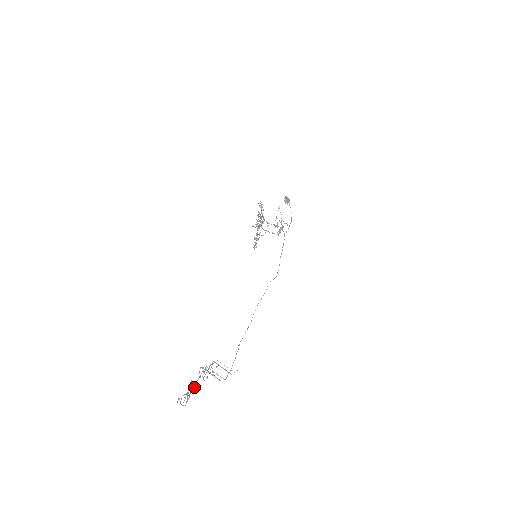
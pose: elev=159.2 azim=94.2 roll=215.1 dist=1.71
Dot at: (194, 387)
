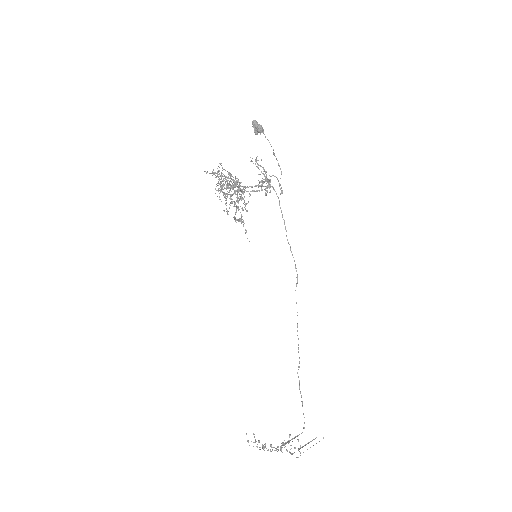
Dot at: (270, 446)
